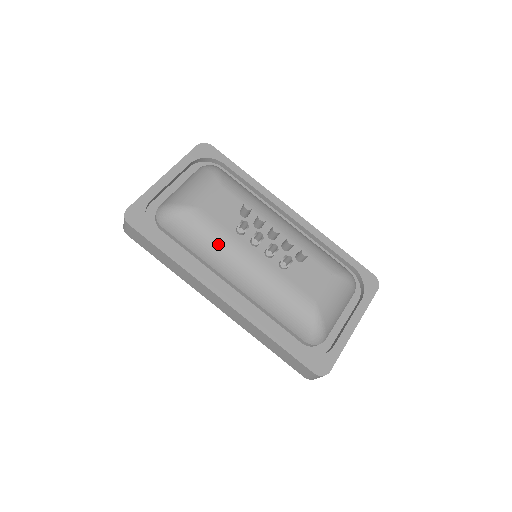
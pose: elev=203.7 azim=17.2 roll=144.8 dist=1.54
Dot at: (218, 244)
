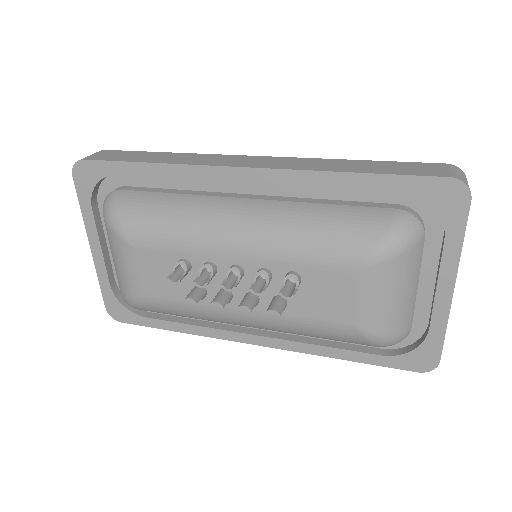
Dot at: (196, 316)
